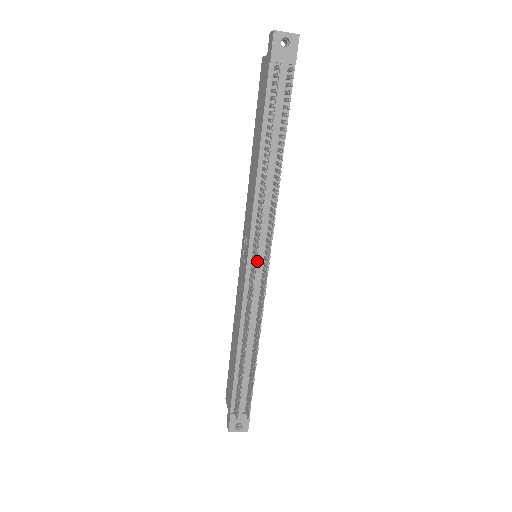
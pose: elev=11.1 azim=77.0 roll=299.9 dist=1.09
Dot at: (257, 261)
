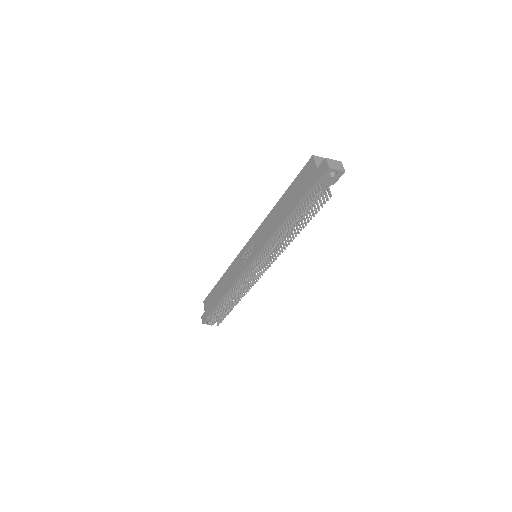
Dot at: occluded
